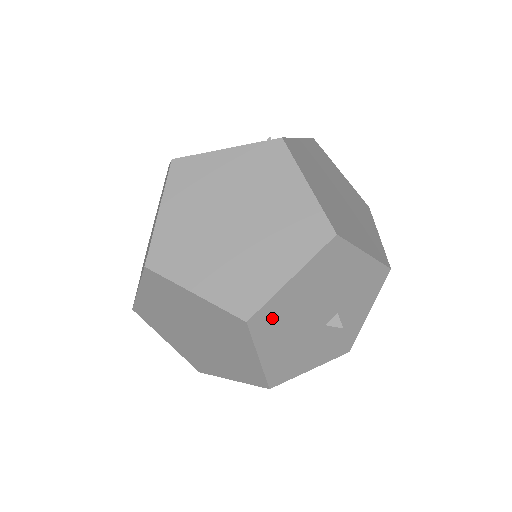
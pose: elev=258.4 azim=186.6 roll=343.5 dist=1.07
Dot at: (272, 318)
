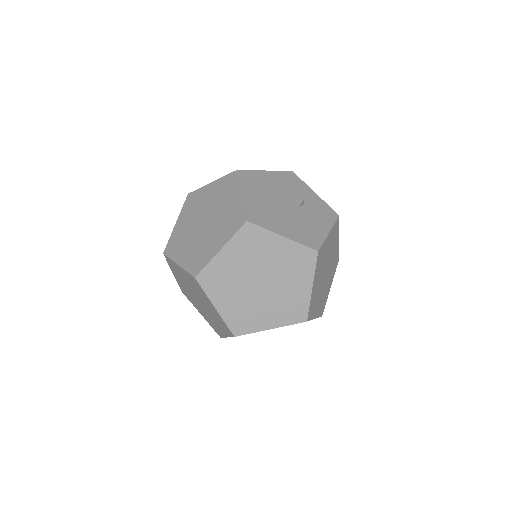
Dot at: (259, 215)
